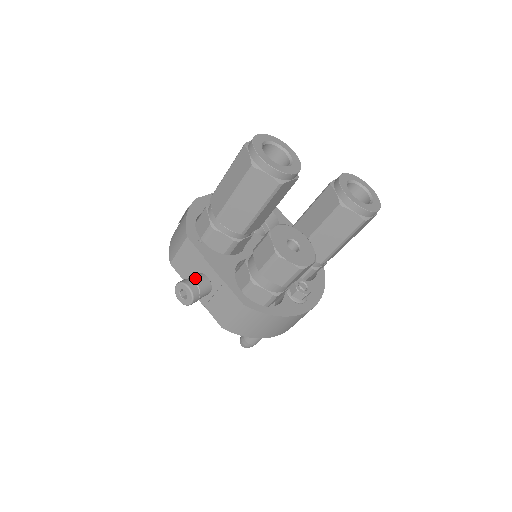
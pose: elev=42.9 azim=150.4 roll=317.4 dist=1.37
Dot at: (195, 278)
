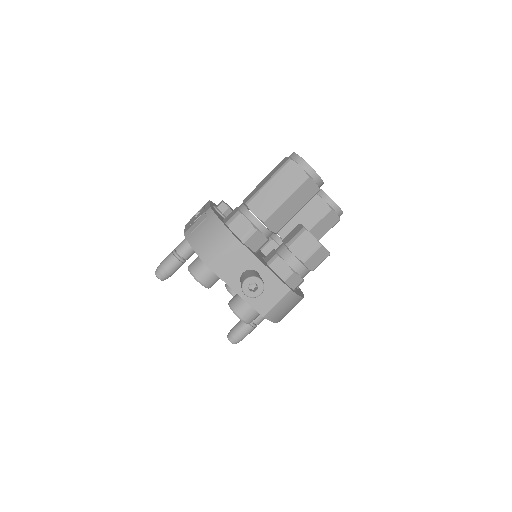
Dot at: (254, 273)
